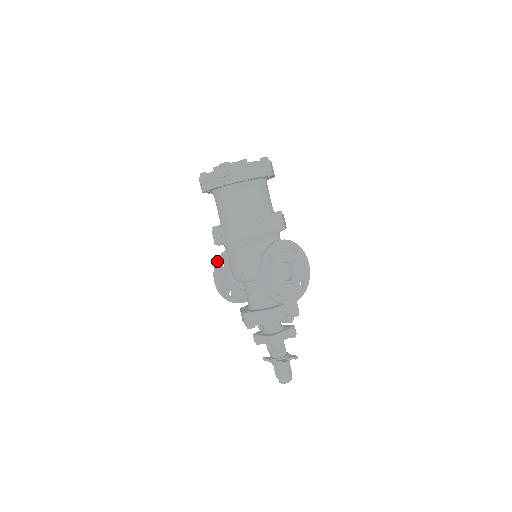
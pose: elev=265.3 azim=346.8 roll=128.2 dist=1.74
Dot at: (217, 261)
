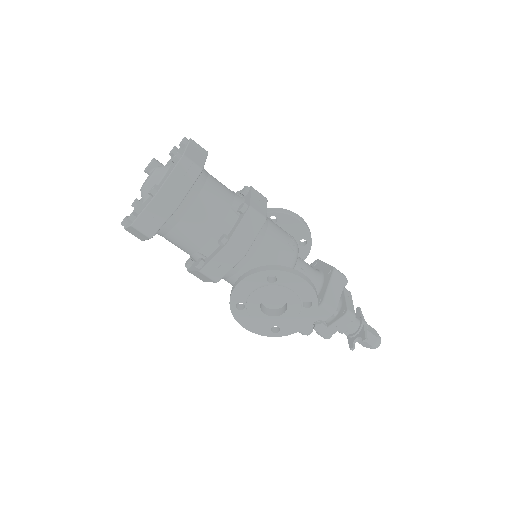
Dot at: occluded
